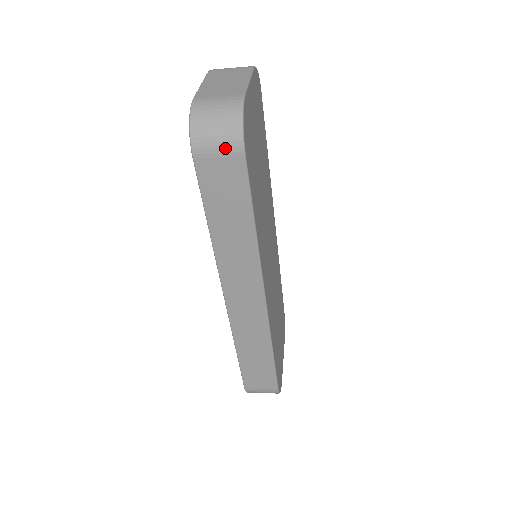
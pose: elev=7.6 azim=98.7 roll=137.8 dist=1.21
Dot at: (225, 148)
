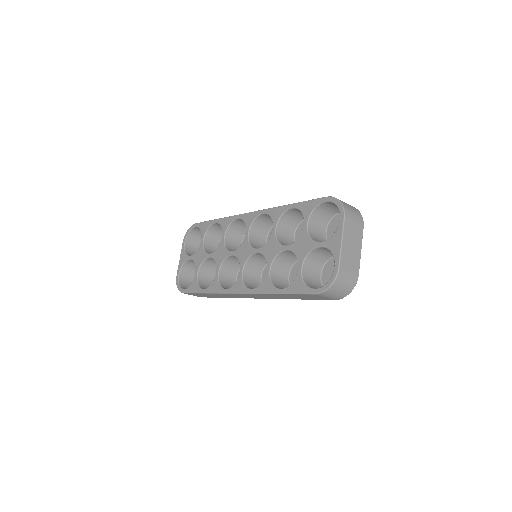
Dot at: (332, 298)
